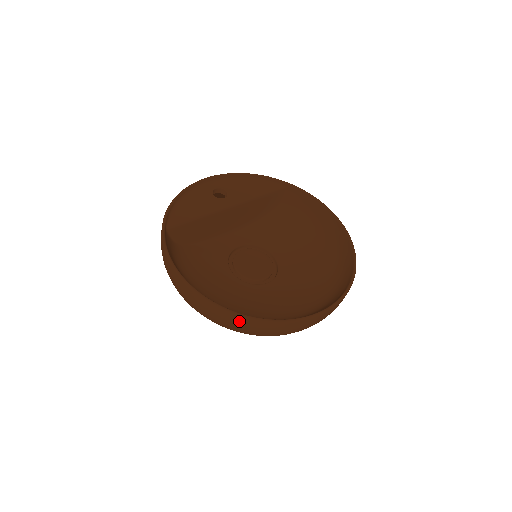
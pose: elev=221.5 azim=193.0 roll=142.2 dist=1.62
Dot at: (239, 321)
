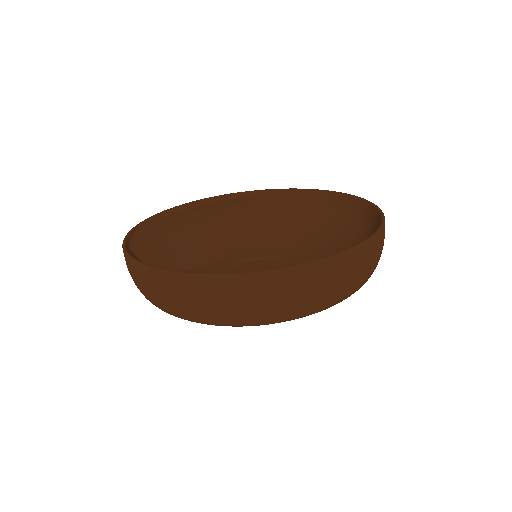
Dot at: (247, 287)
